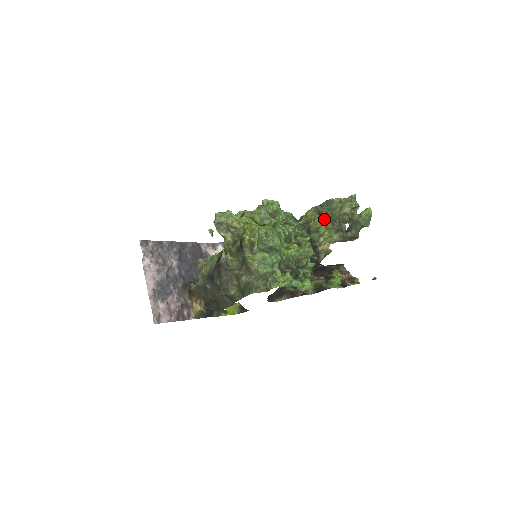
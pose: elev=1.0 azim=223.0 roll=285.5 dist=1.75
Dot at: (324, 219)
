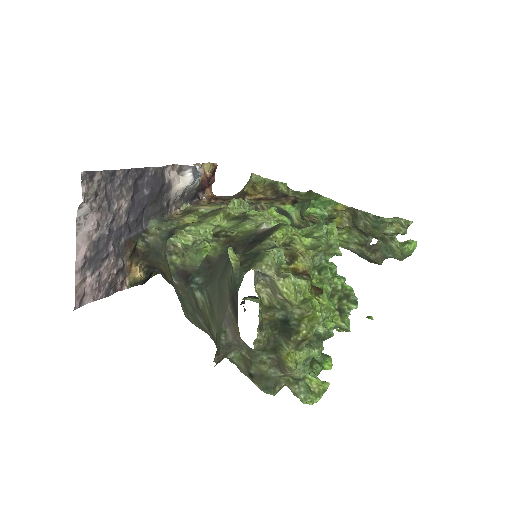
Dot at: (355, 226)
